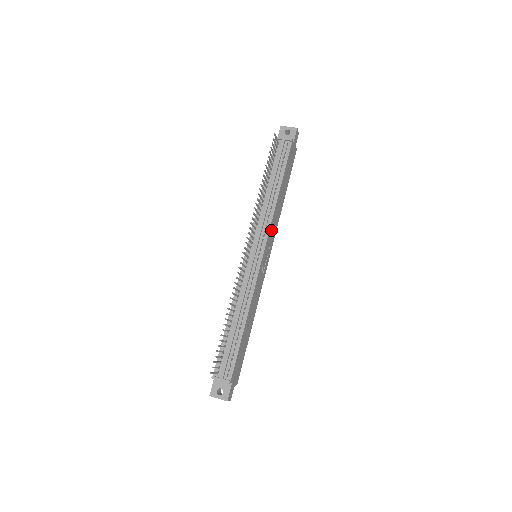
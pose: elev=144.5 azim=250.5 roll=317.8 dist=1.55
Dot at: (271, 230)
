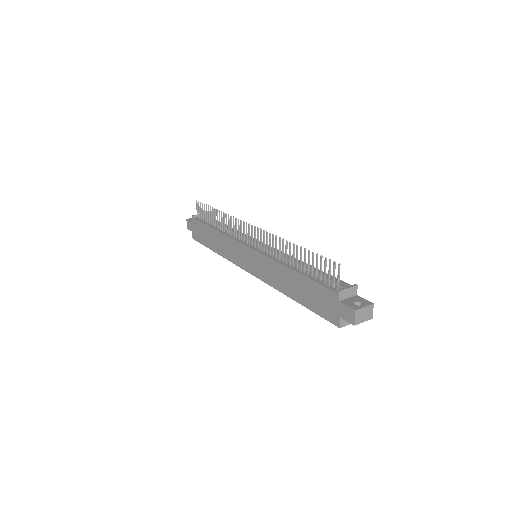
Dot at: occluded
